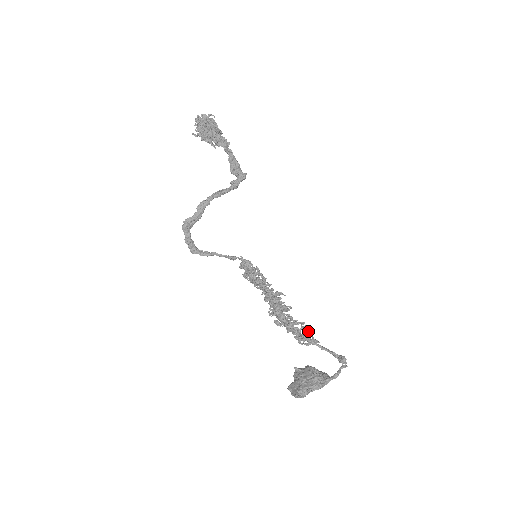
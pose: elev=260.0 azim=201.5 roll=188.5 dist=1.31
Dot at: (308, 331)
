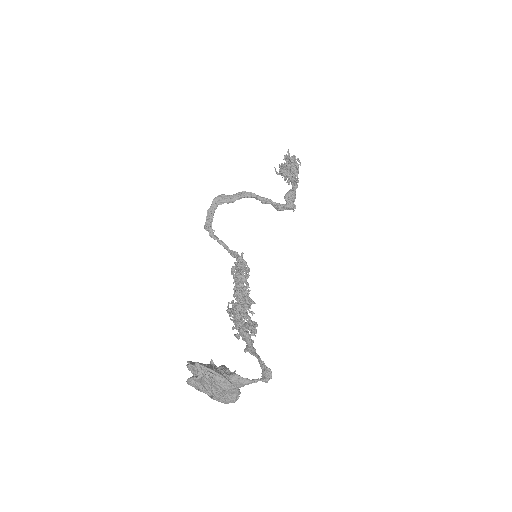
Dot at: occluded
